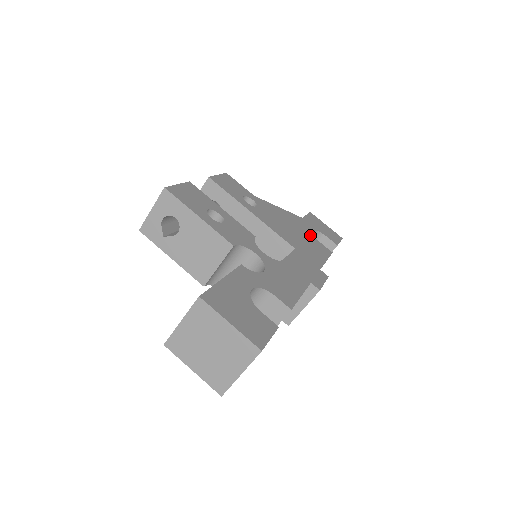
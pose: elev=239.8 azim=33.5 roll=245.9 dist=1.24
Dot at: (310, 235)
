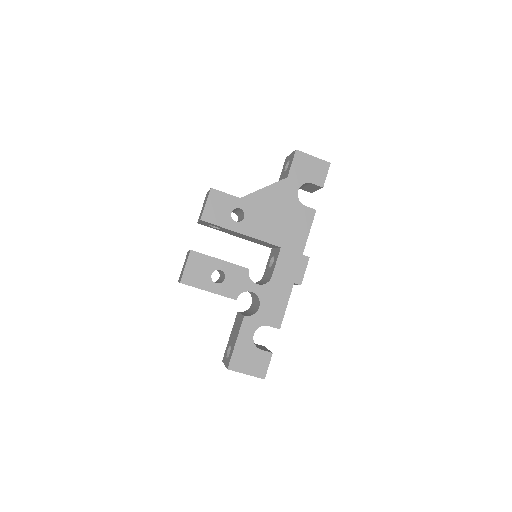
Dot at: (295, 204)
